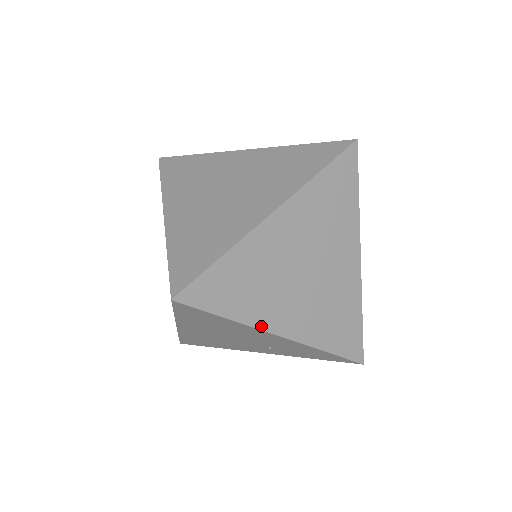
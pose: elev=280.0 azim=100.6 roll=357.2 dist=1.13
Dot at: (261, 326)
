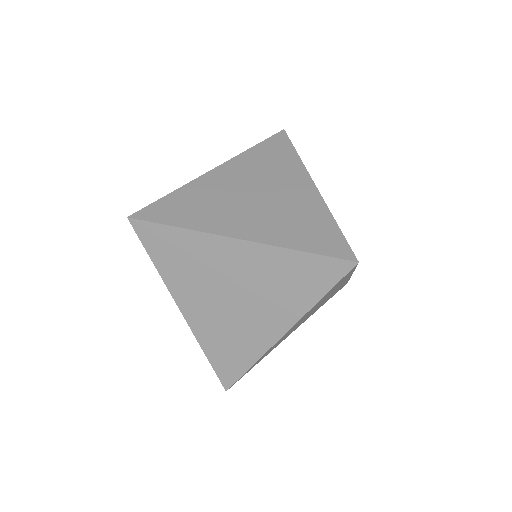
Dot at: (172, 290)
